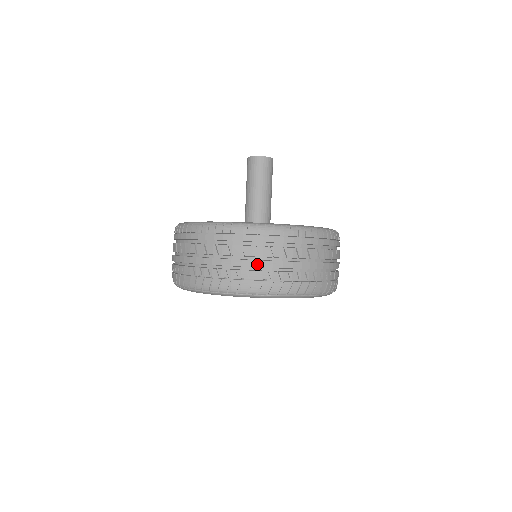
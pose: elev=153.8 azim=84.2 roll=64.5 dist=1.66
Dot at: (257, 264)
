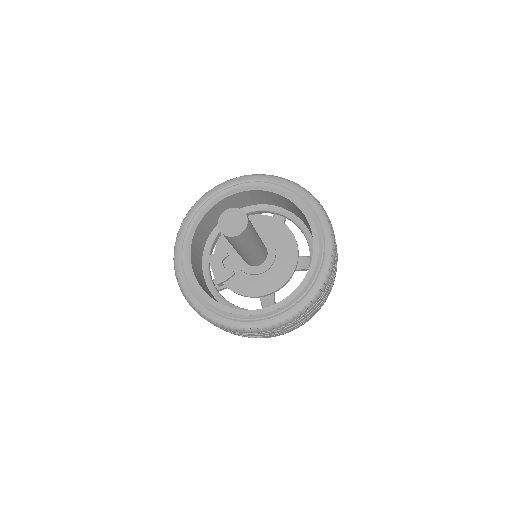
Dot at: occluded
